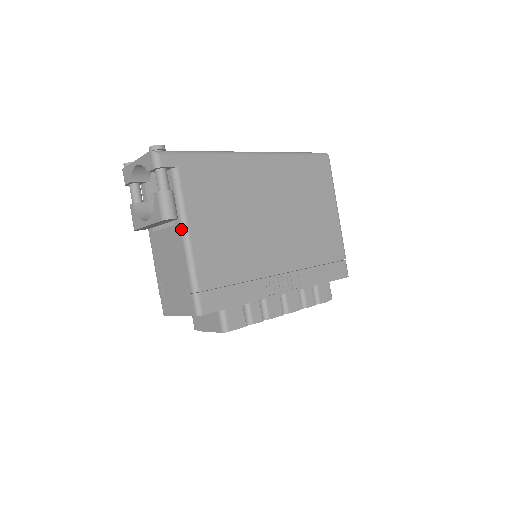
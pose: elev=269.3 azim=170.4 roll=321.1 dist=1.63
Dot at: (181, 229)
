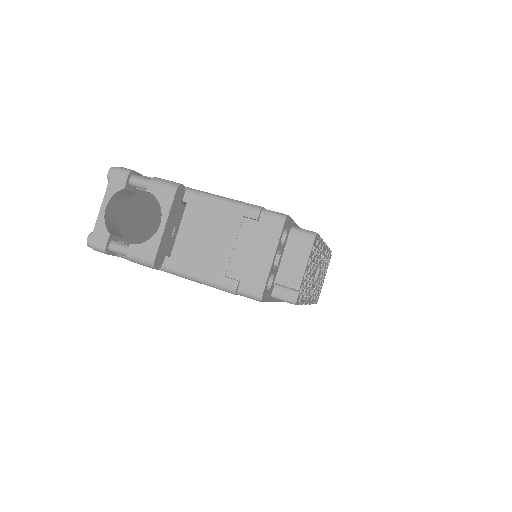
Dot at: (195, 194)
